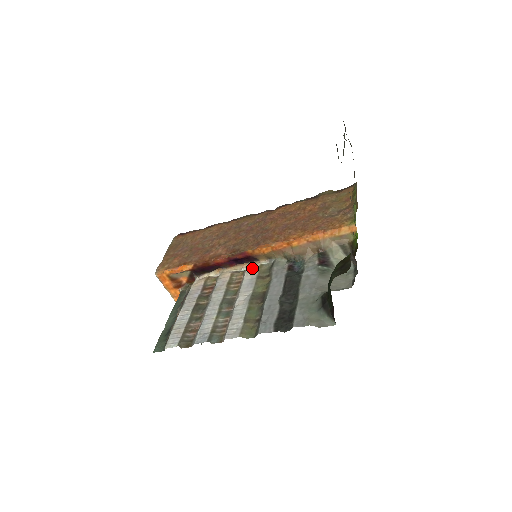
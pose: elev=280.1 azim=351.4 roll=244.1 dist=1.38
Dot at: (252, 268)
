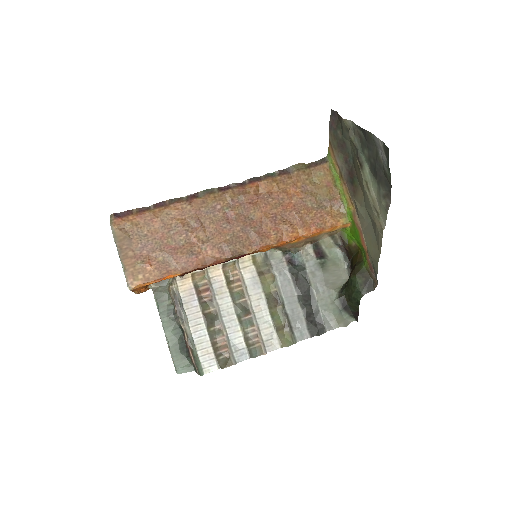
Dot at: (246, 262)
